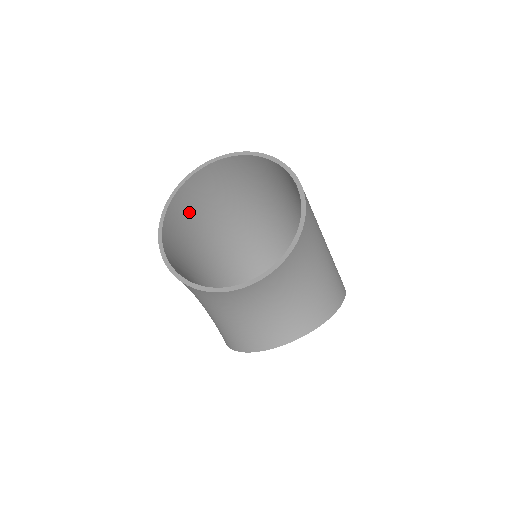
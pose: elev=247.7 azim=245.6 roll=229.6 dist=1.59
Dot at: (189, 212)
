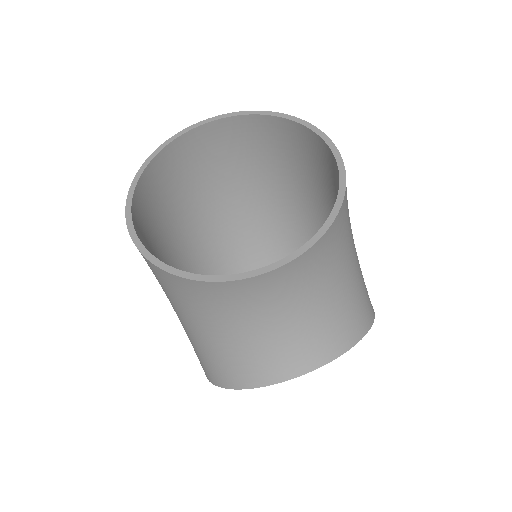
Dot at: (166, 193)
